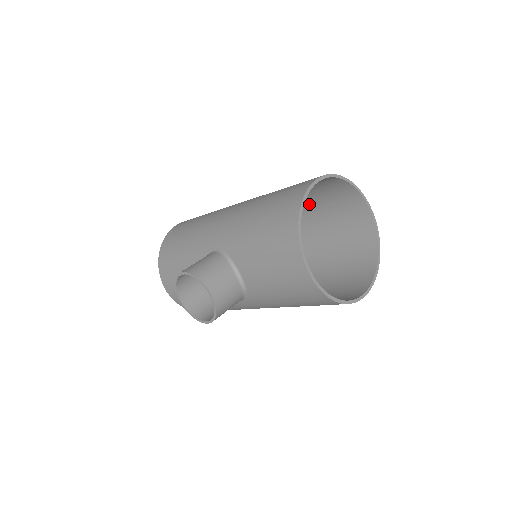
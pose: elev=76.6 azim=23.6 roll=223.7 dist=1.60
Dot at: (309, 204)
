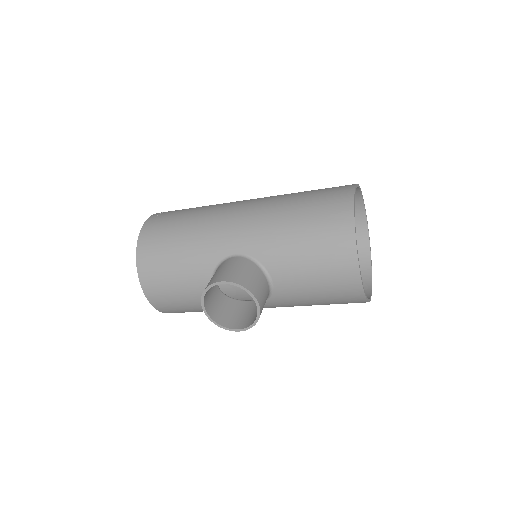
Dot at: occluded
